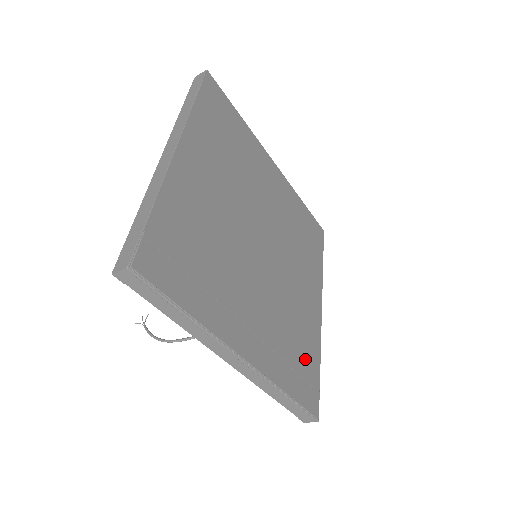
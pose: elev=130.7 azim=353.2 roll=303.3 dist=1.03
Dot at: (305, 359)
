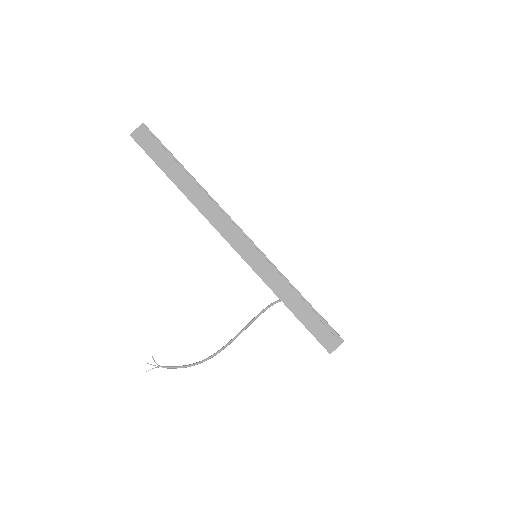
Dot at: occluded
